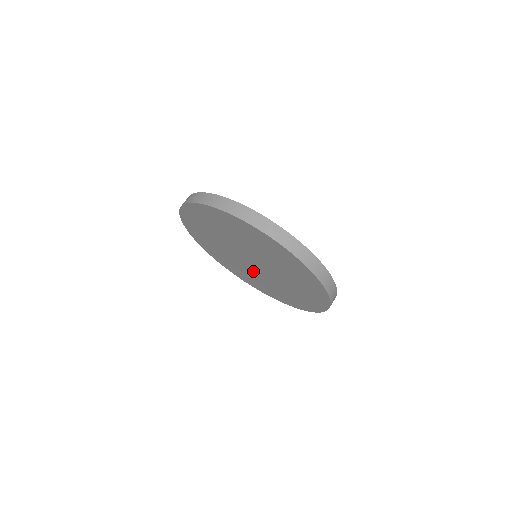
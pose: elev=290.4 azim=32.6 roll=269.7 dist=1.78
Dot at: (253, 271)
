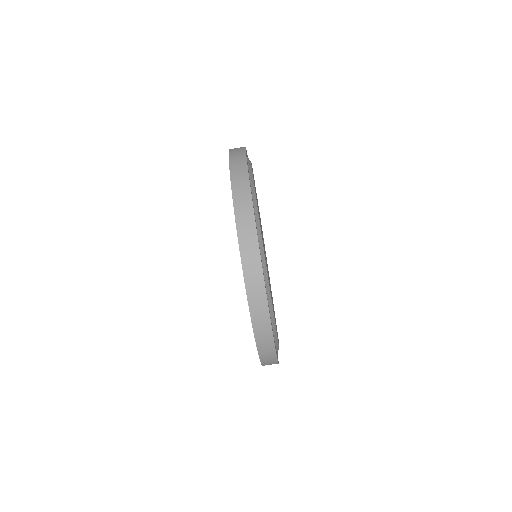
Dot at: occluded
